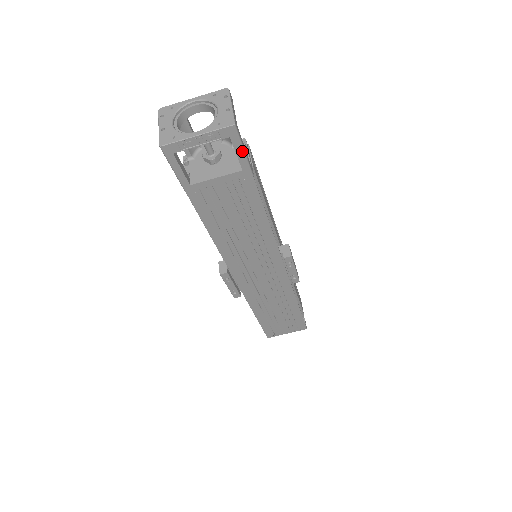
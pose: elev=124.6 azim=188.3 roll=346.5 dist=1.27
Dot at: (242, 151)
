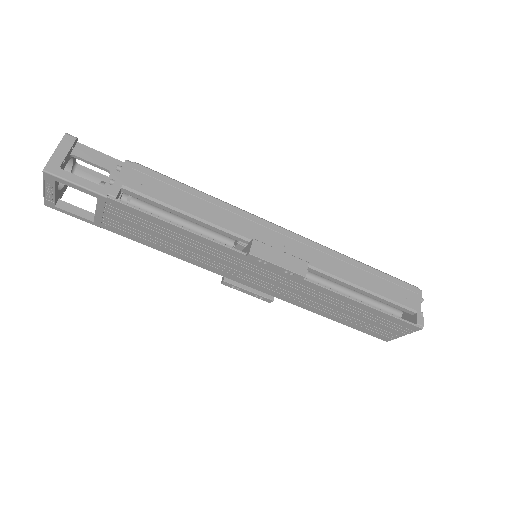
Dot at: (75, 185)
